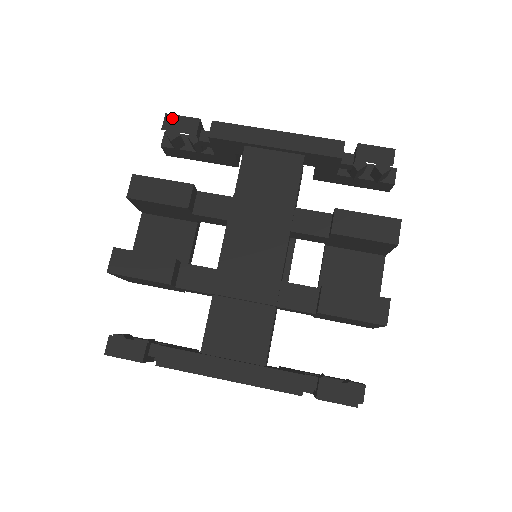
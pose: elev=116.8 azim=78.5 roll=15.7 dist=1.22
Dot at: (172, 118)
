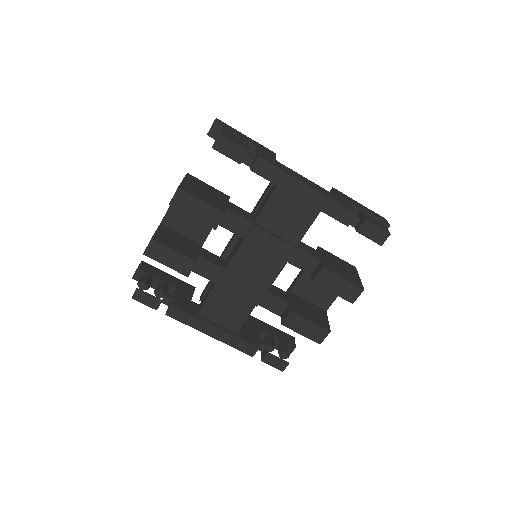
Dot at: (224, 140)
